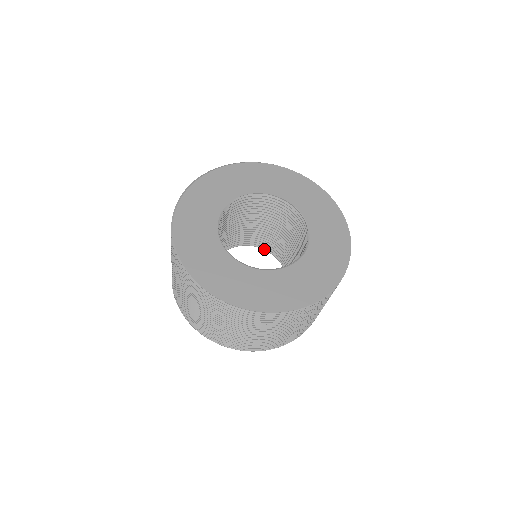
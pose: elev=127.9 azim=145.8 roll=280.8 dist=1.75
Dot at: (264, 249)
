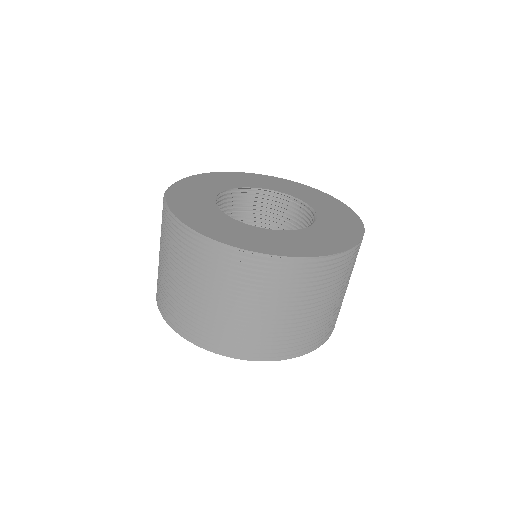
Dot at: occluded
